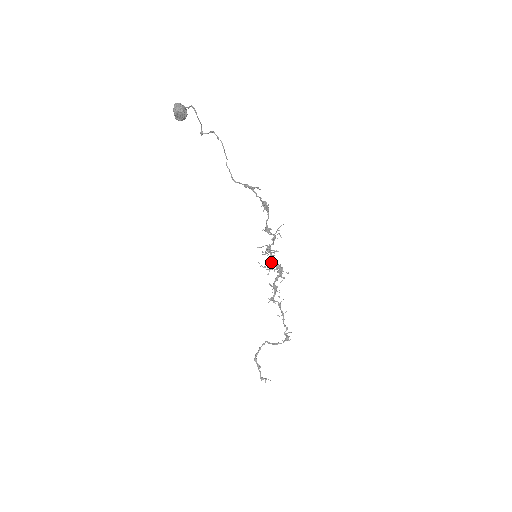
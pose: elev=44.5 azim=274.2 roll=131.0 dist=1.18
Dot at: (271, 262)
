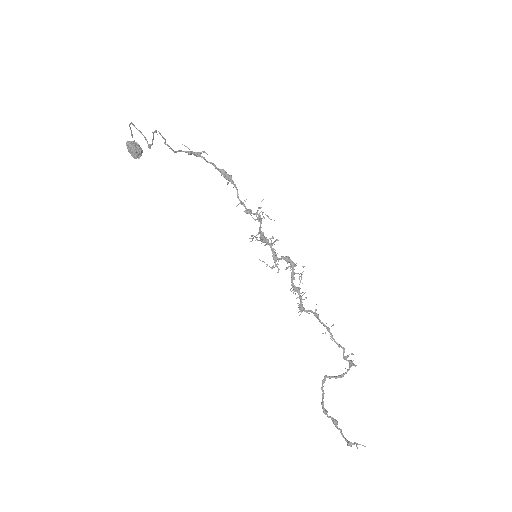
Dot at: (275, 256)
